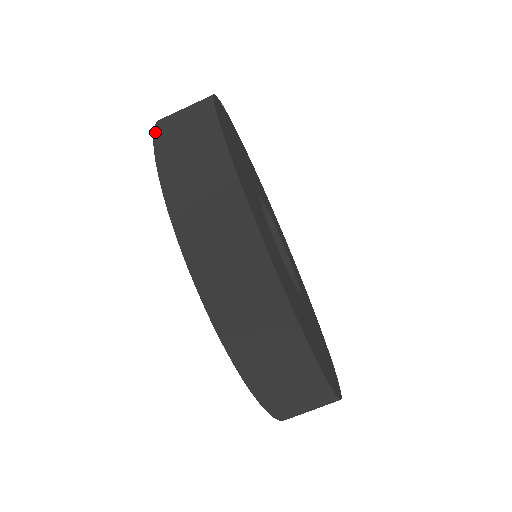
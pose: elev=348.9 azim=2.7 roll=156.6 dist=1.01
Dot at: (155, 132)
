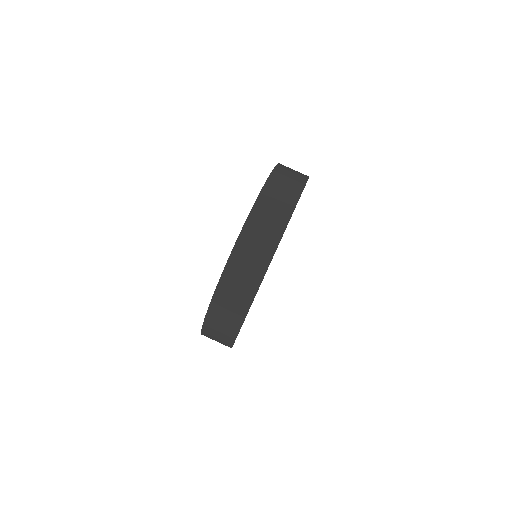
Dot at: (278, 165)
